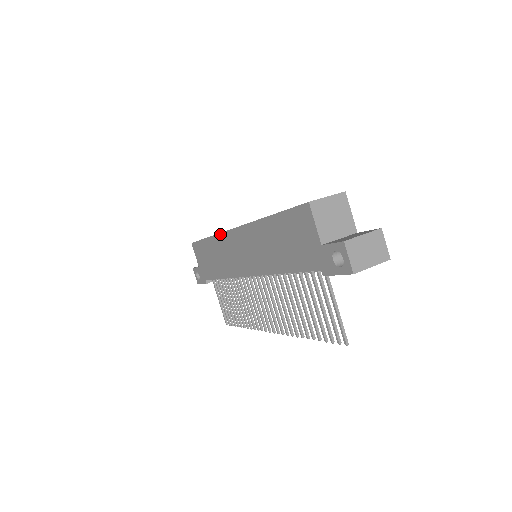
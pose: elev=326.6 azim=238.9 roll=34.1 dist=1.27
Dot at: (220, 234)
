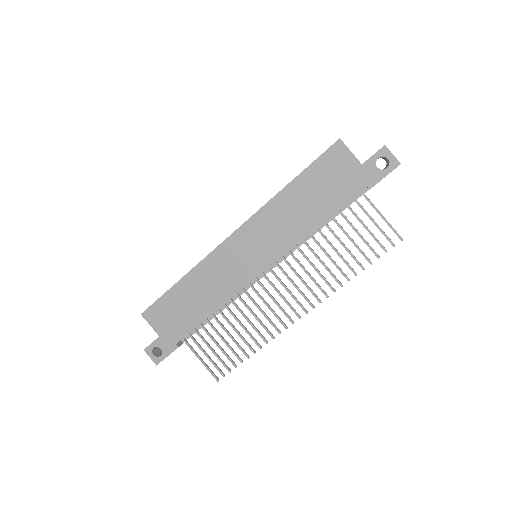
Dot at: (207, 257)
